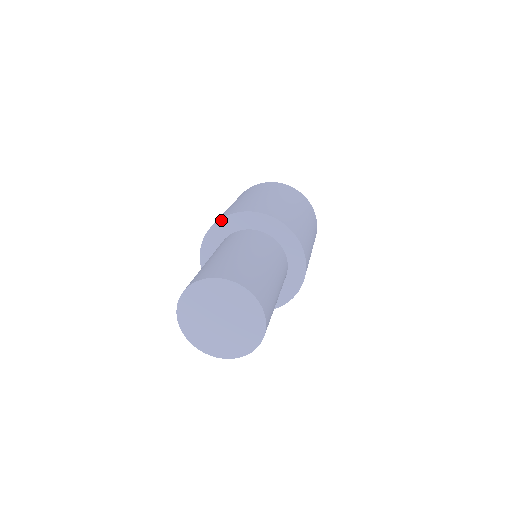
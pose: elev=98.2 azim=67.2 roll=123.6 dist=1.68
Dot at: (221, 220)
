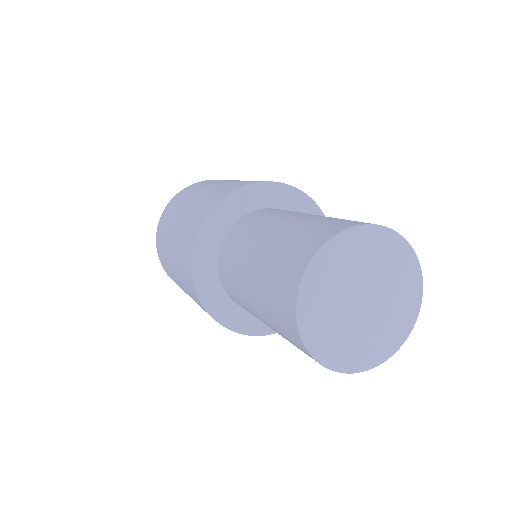
Dot at: (300, 192)
